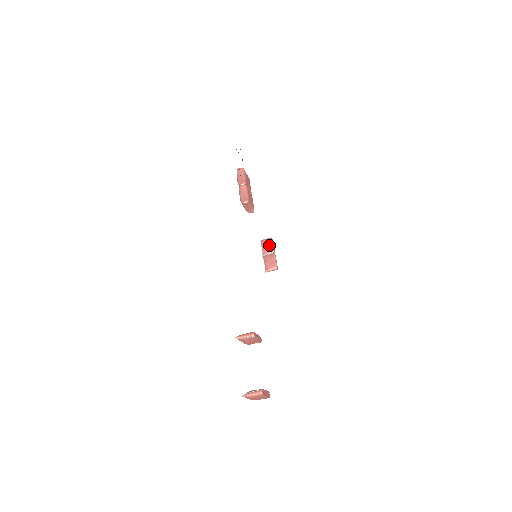
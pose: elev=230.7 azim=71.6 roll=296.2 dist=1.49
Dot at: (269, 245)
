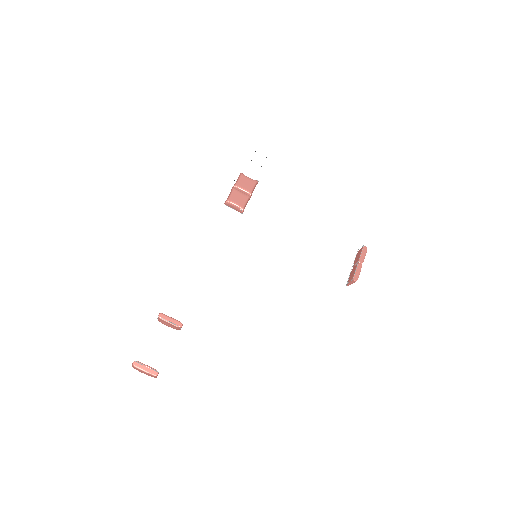
Dot at: (359, 254)
